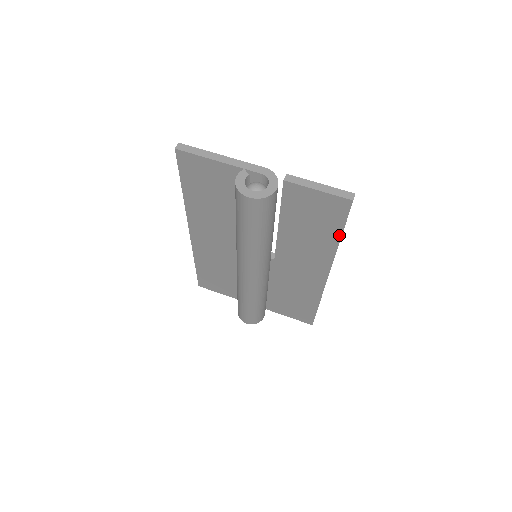
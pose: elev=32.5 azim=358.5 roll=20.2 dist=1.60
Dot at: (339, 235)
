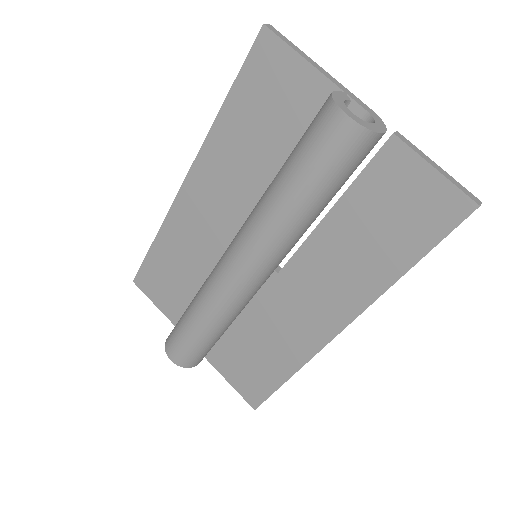
Dot at: (411, 263)
